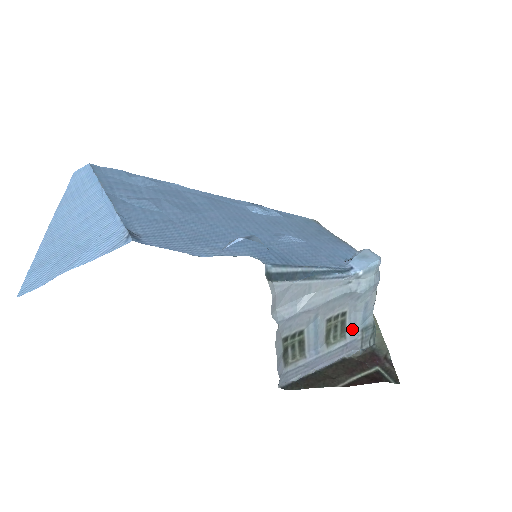
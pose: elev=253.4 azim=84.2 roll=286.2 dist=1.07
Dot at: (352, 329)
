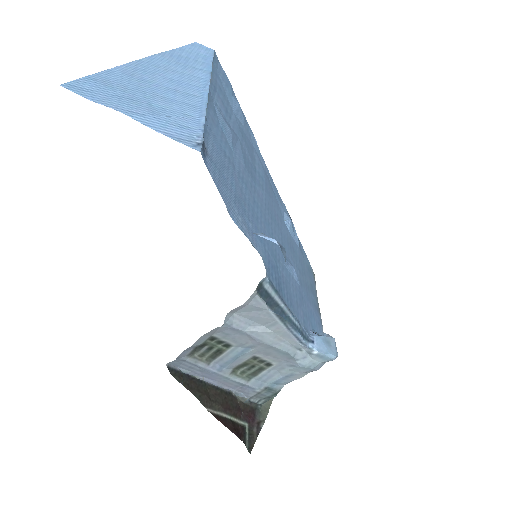
Dot at: (261, 380)
